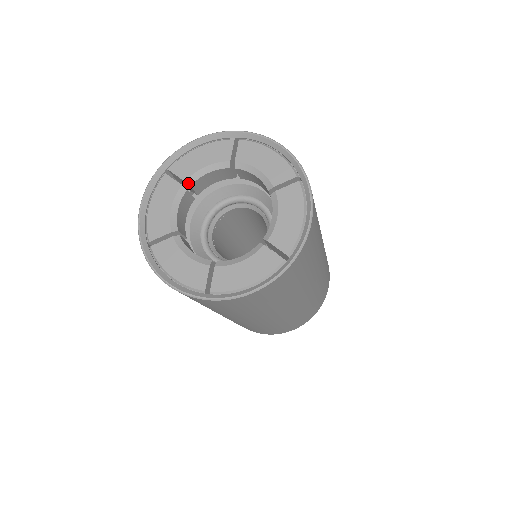
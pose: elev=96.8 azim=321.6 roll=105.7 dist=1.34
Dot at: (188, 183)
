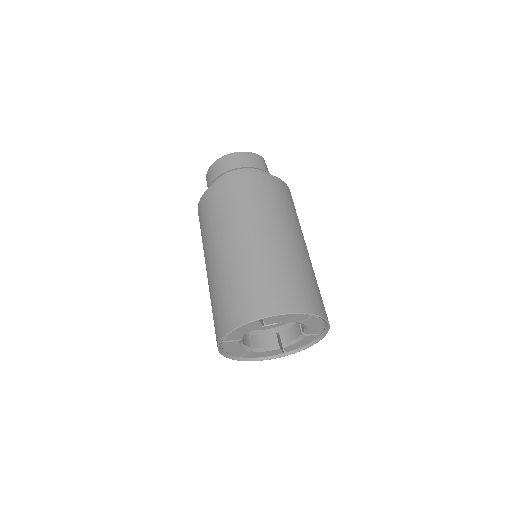
Dot at: (267, 324)
